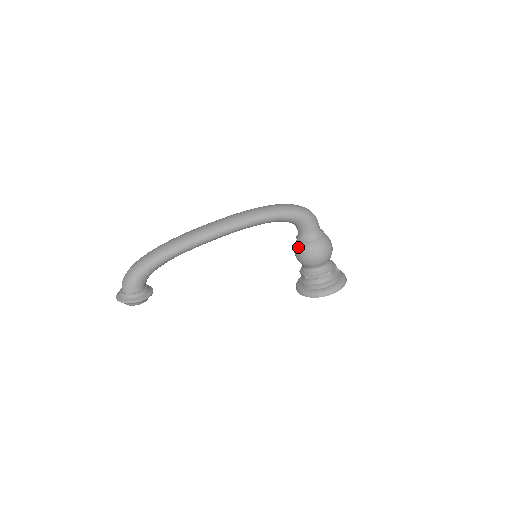
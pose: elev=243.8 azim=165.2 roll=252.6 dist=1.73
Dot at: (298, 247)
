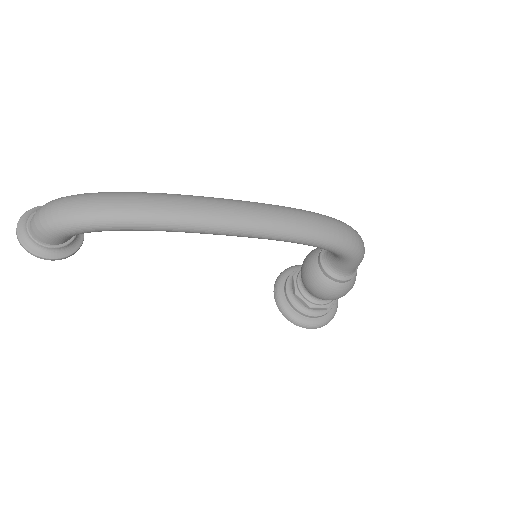
Dot at: (314, 270)
